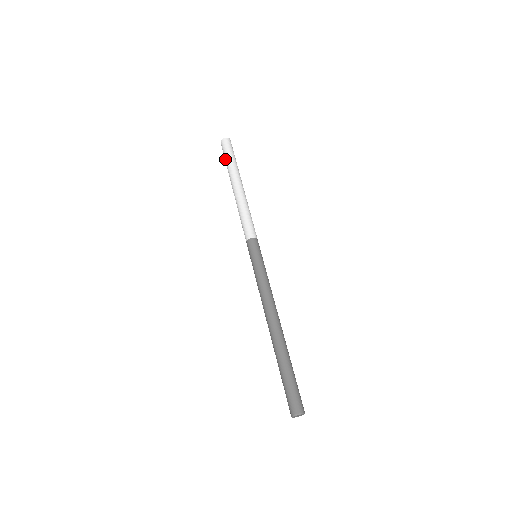
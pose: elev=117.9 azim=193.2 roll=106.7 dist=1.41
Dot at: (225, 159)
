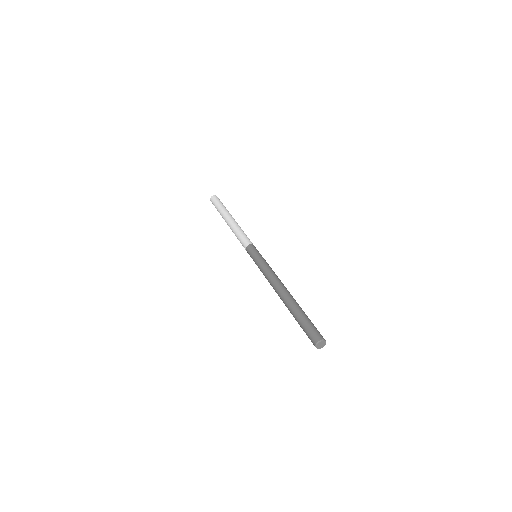
Dot at: (217, 205)
